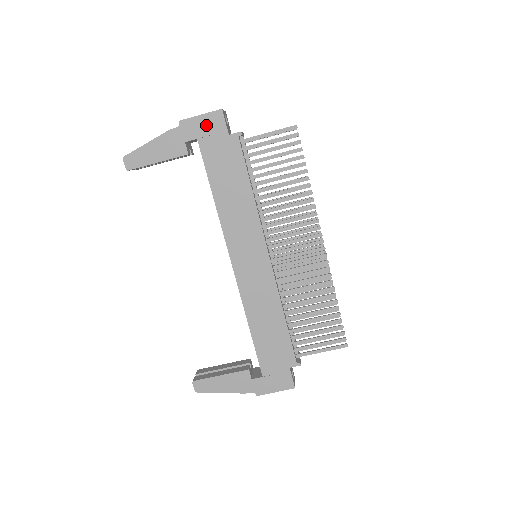
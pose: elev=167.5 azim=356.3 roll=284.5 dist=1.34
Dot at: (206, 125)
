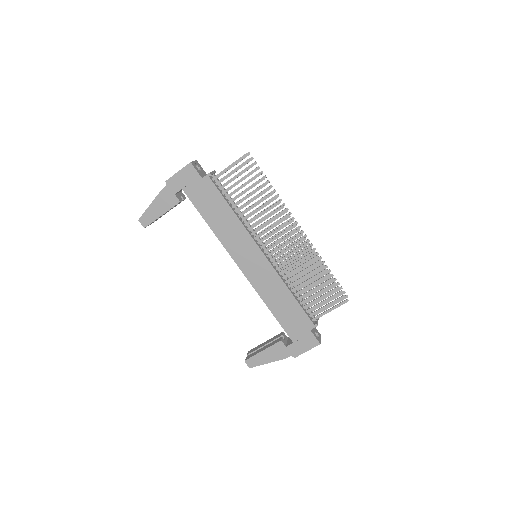
Dot at: (184, 177)
